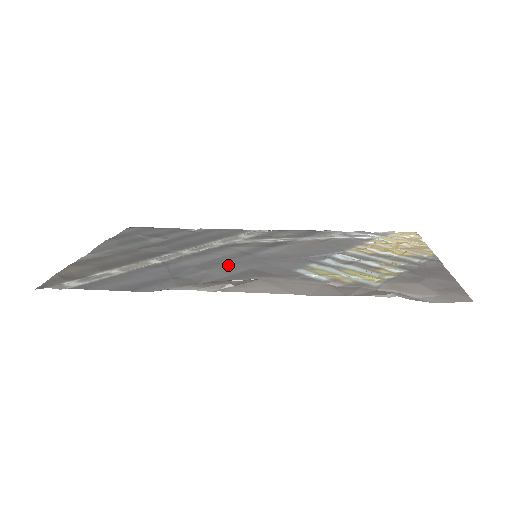
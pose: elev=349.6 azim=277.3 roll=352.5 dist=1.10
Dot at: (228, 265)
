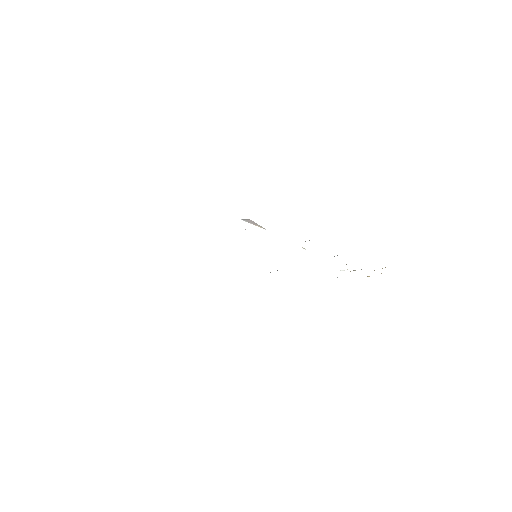
Dot at: occluded
